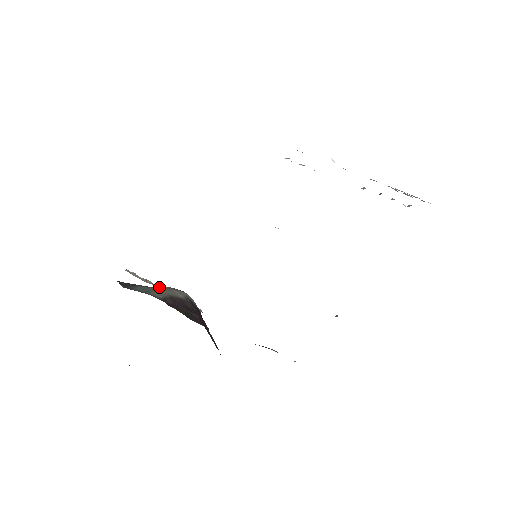
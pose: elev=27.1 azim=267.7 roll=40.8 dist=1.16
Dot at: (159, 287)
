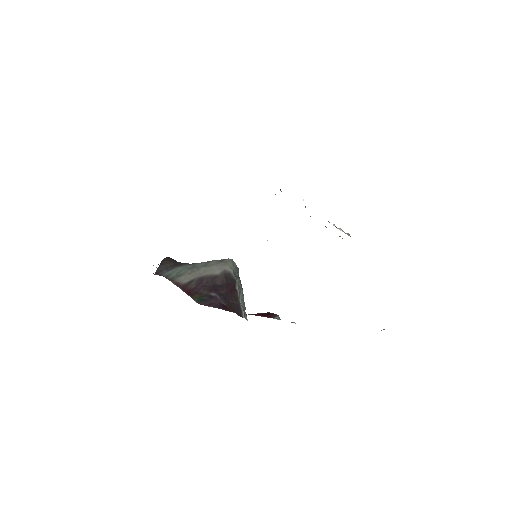
Dot at: (202, 264)
